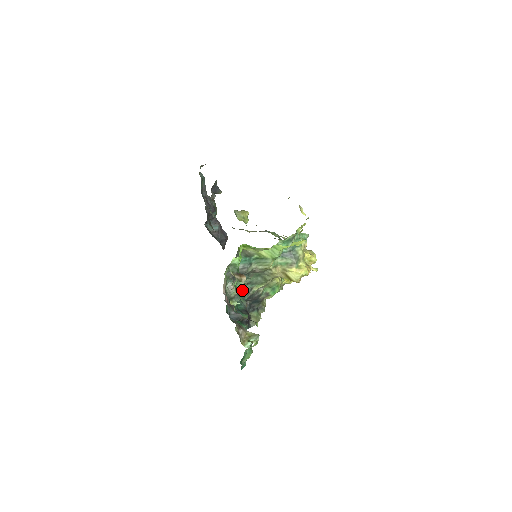
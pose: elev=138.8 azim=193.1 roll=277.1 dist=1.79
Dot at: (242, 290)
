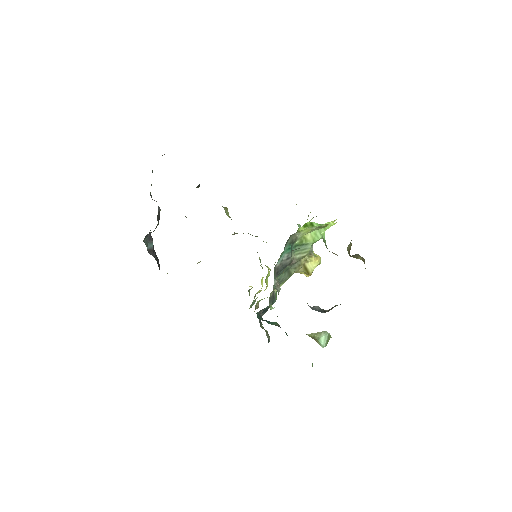
Dot at: occluded
